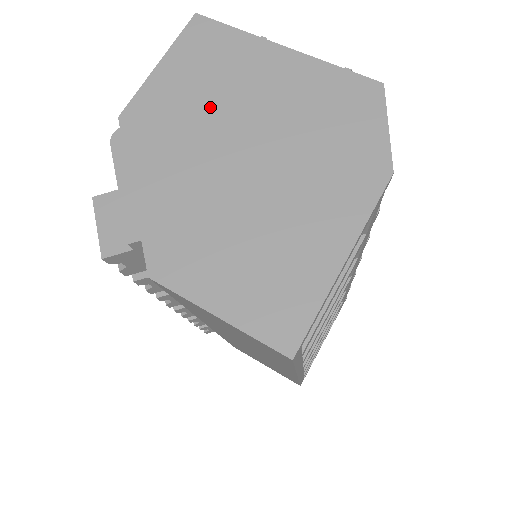
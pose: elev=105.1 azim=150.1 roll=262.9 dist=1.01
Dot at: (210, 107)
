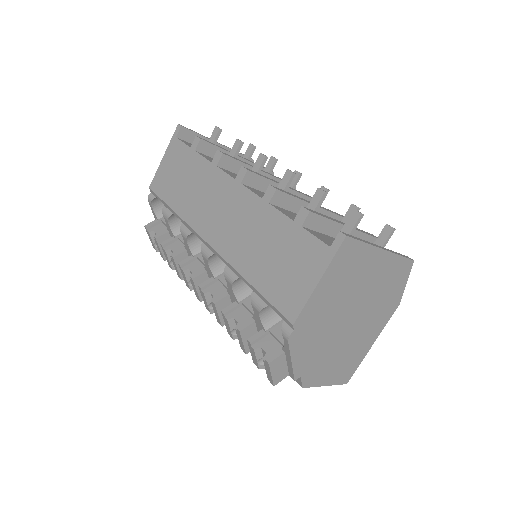
Dot at: (341, 300)
